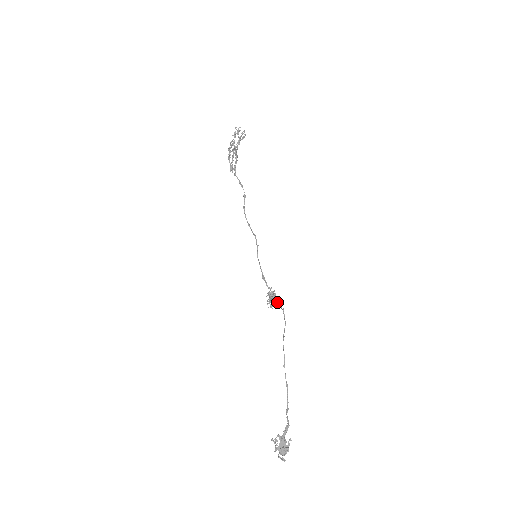
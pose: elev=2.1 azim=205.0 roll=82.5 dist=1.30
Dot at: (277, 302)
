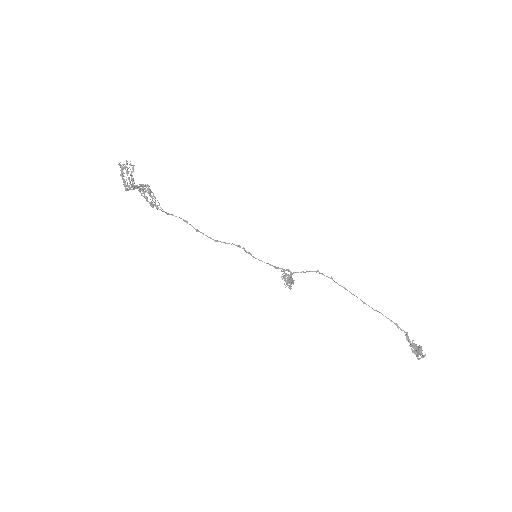
Dot at: (305, 272)
